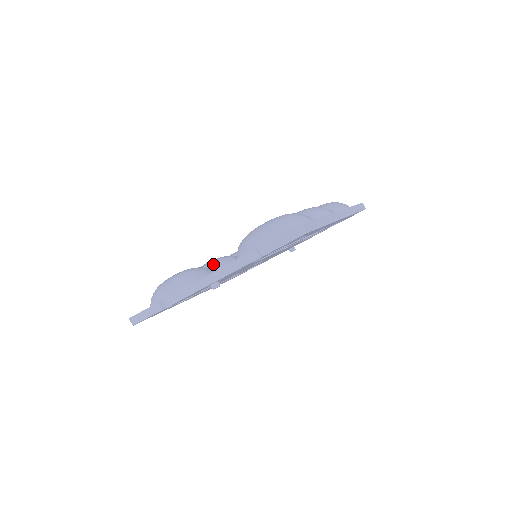
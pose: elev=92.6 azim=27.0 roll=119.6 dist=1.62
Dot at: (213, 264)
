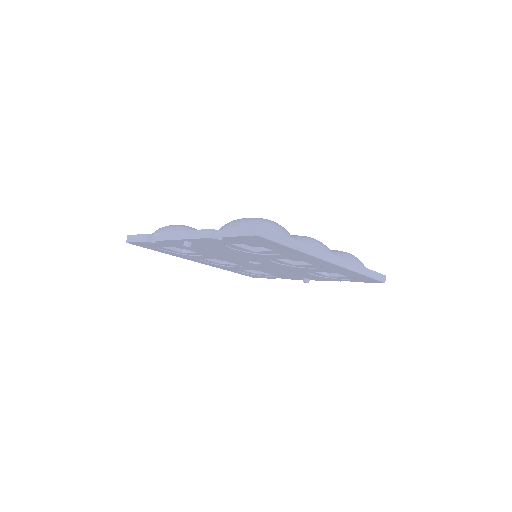
Dot at: occluded
